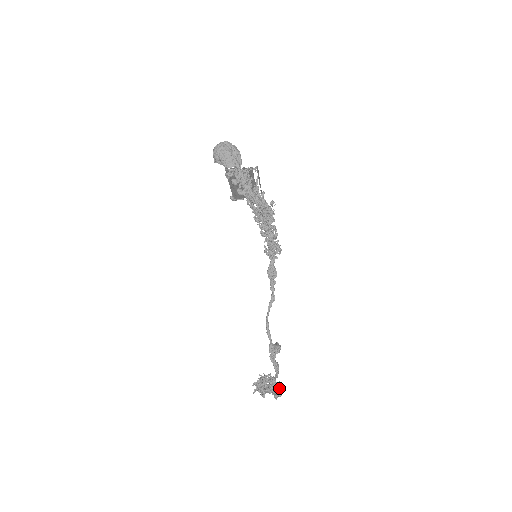
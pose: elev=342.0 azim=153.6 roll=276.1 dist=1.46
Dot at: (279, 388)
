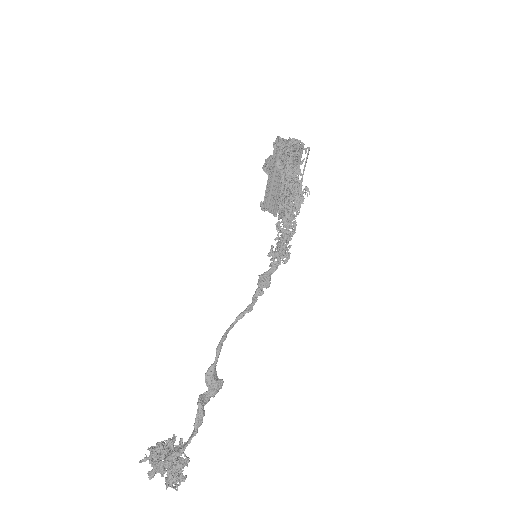
Dot at: (181, 470)
